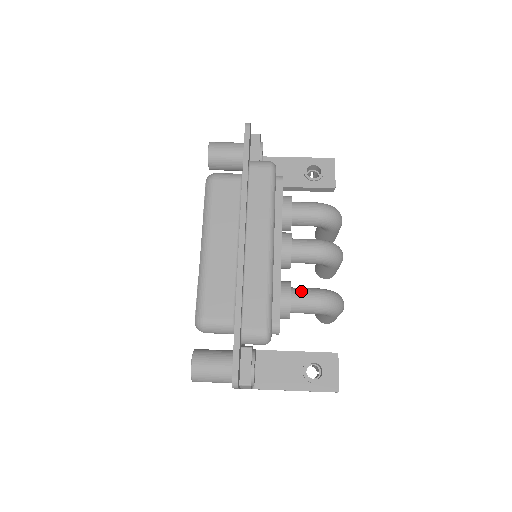
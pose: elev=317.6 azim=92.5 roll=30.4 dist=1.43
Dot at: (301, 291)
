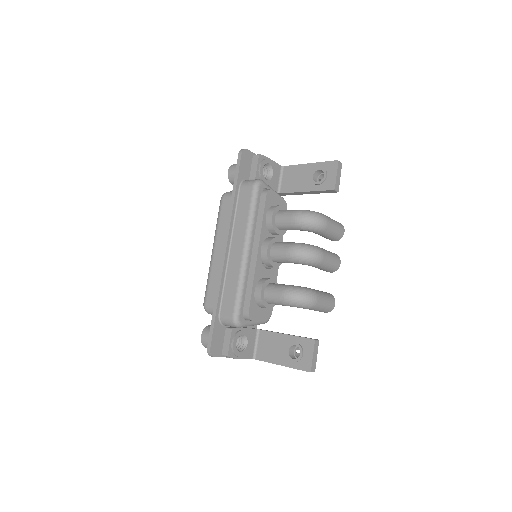
Dot at: (273, 287)
